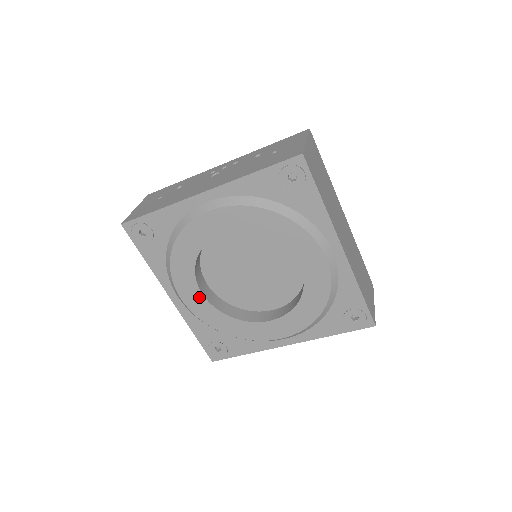
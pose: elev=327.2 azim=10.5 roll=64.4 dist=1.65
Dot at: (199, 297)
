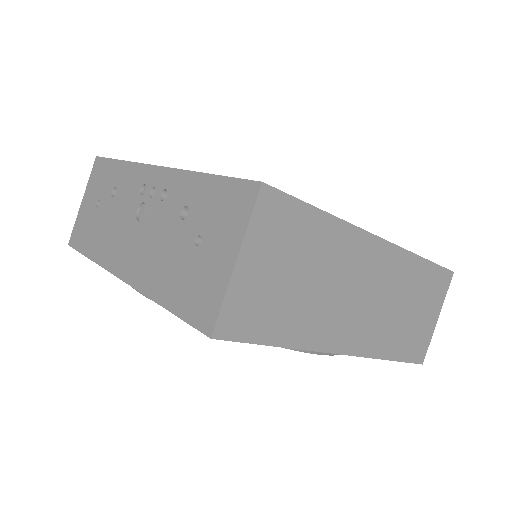
Dot at: occluded
